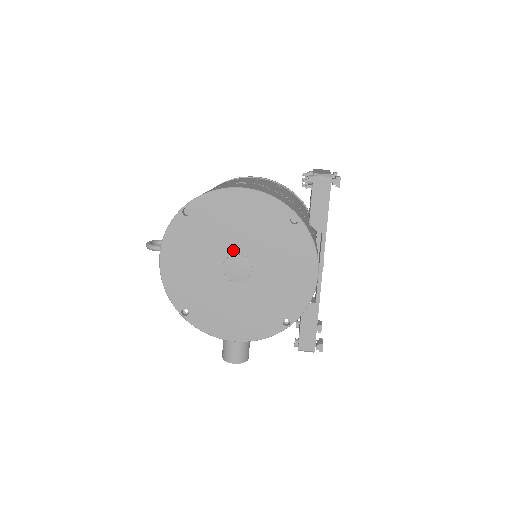
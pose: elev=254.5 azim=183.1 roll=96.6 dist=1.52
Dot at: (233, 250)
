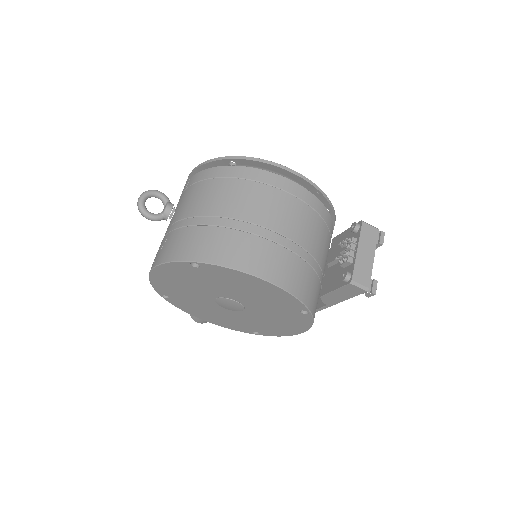
Dot at: (232, 297)
